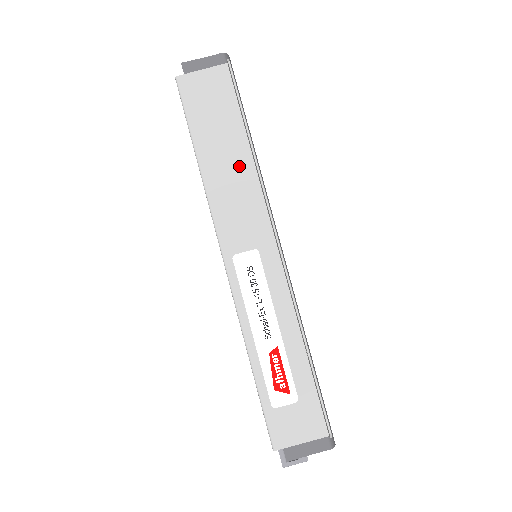
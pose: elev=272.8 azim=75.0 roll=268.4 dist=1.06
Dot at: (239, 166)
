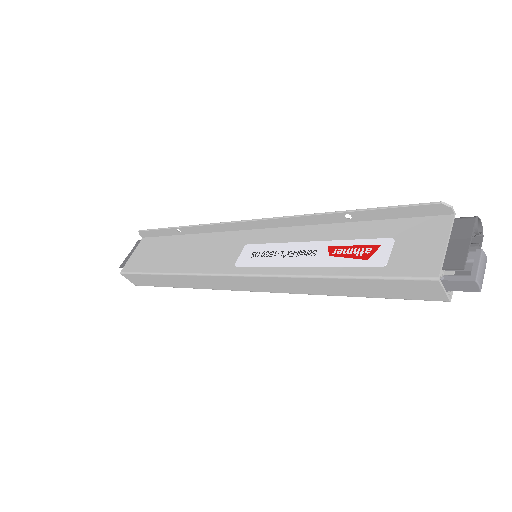
Dot at: (191, 245)
